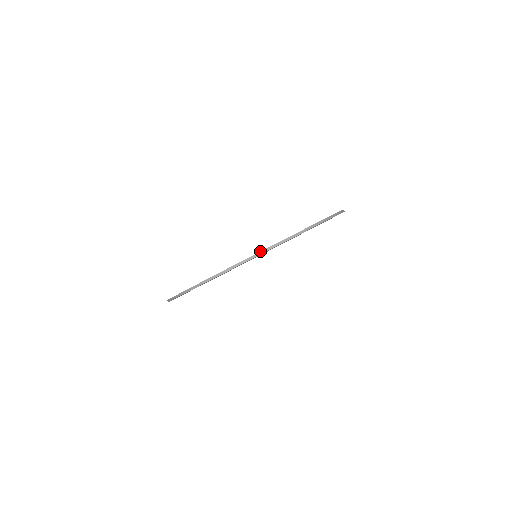
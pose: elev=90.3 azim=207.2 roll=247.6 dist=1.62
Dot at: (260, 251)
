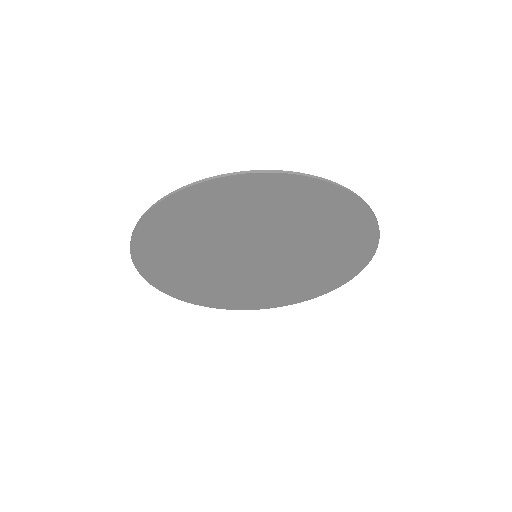
Dot at: occluded
